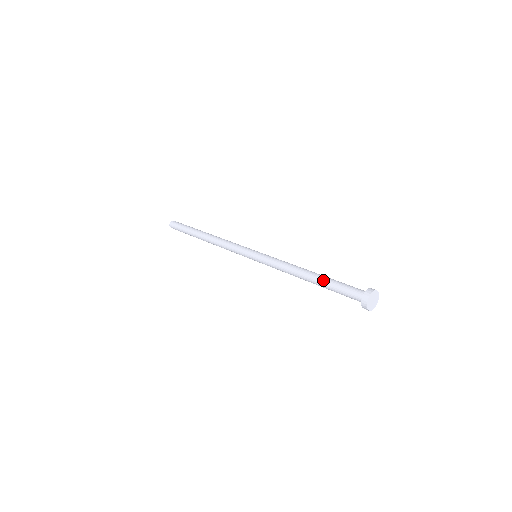
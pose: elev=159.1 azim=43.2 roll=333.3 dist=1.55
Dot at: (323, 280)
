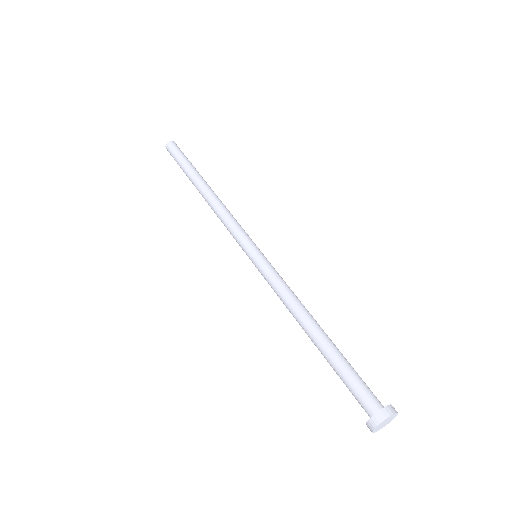
Dot at: (330, 351)
